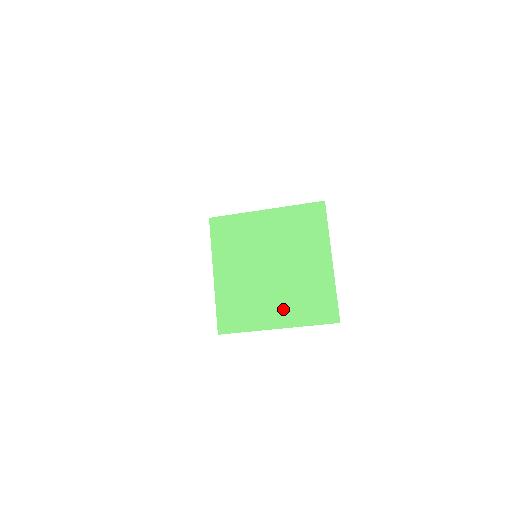
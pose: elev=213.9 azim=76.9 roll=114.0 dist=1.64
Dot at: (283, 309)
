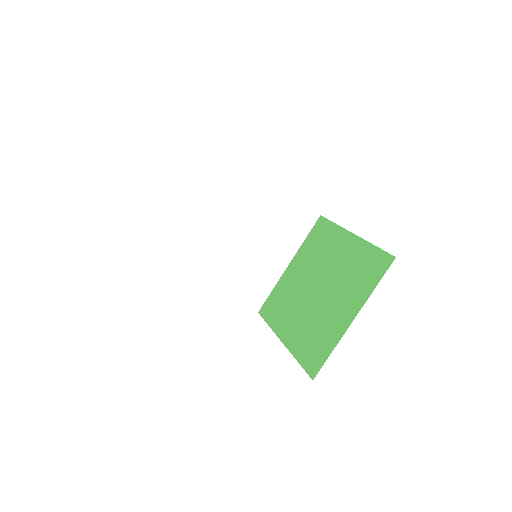
Dot at: (296, 330)
